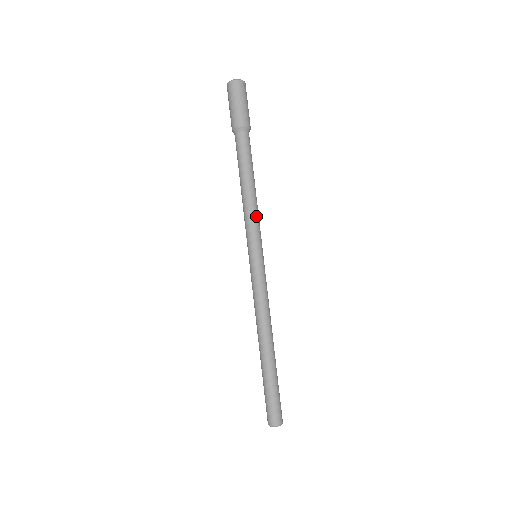
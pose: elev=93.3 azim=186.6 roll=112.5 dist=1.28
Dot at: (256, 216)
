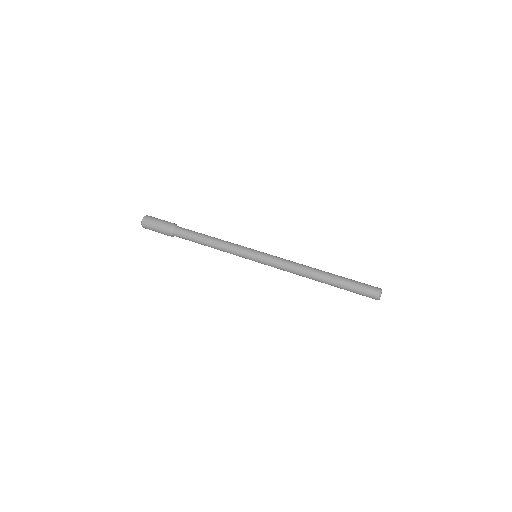
Dot at: occluded
